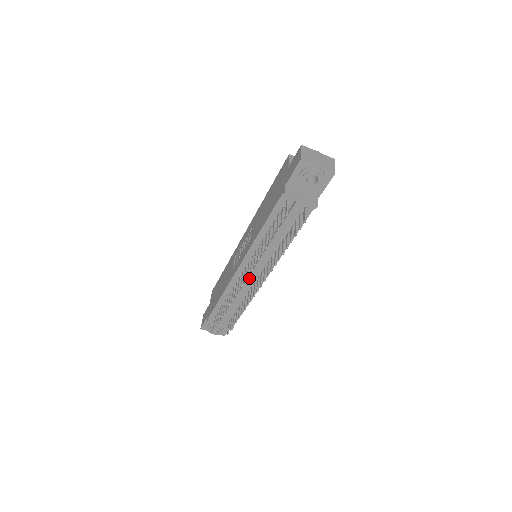
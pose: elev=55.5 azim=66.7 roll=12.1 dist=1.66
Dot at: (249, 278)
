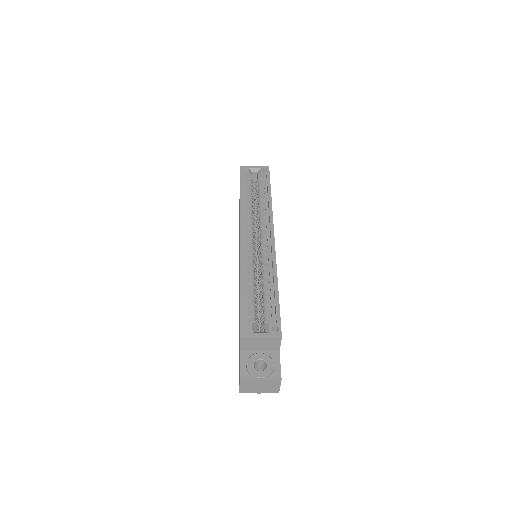
Dot at: occluded
